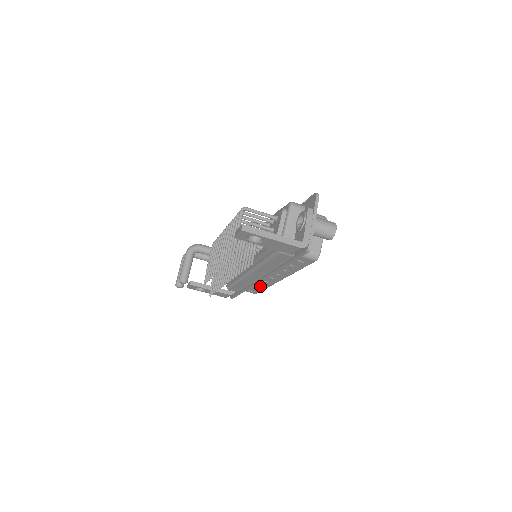
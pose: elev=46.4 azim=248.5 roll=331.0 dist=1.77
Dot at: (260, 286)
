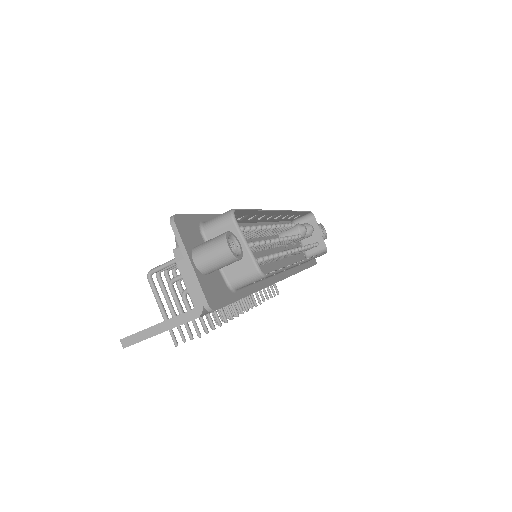
Dot at: occluded
